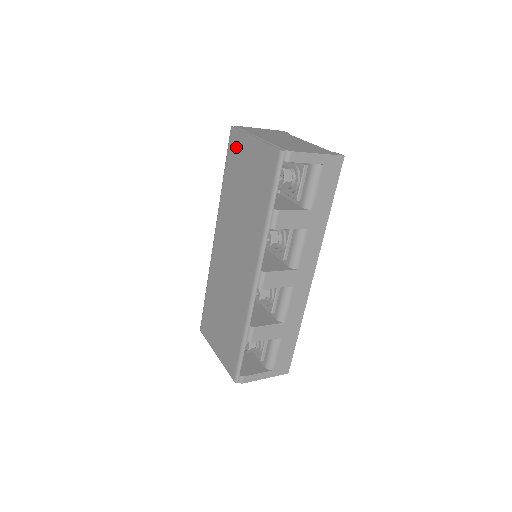
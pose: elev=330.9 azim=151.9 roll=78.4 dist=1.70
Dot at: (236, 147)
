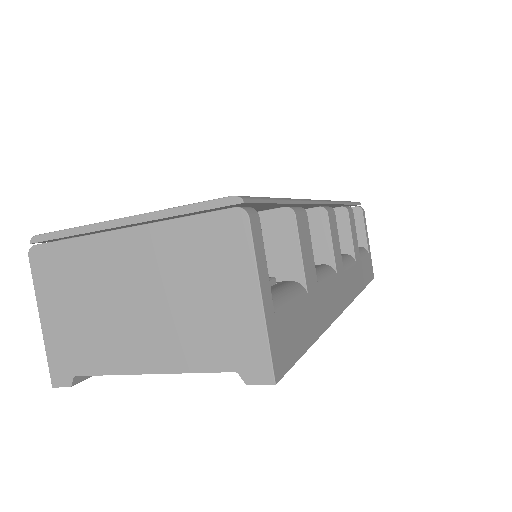
Dot at: occluded
